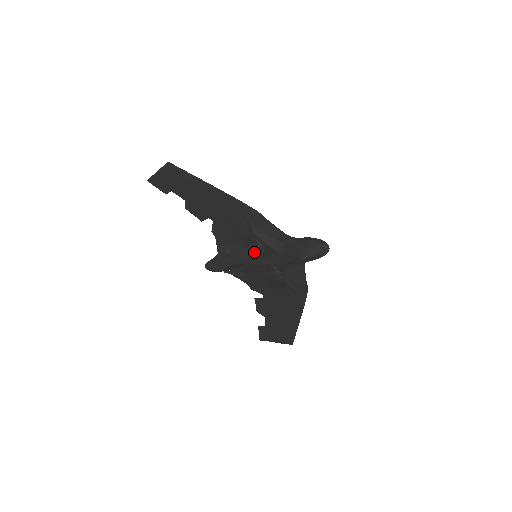
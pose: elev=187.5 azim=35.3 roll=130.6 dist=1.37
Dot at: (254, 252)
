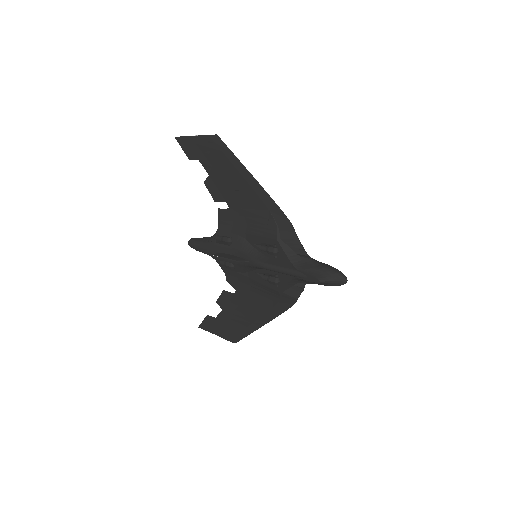
Dot at: (261, 253)
